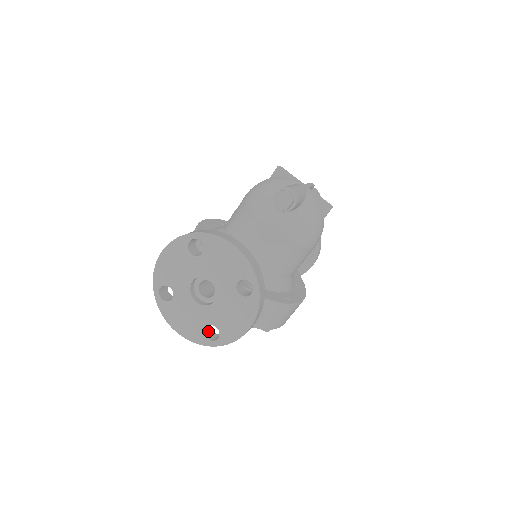
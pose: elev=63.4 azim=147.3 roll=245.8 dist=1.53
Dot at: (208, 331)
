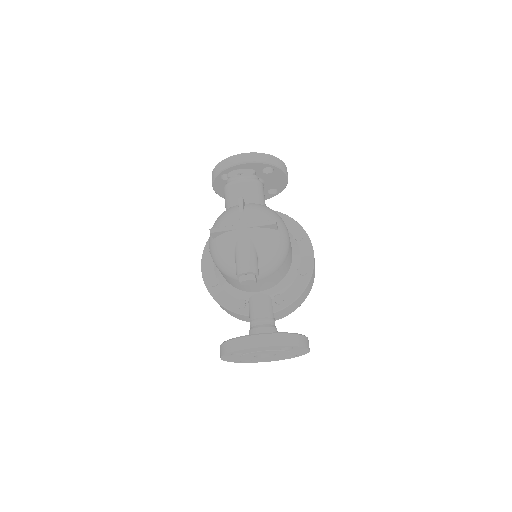
Dot at: occluded
